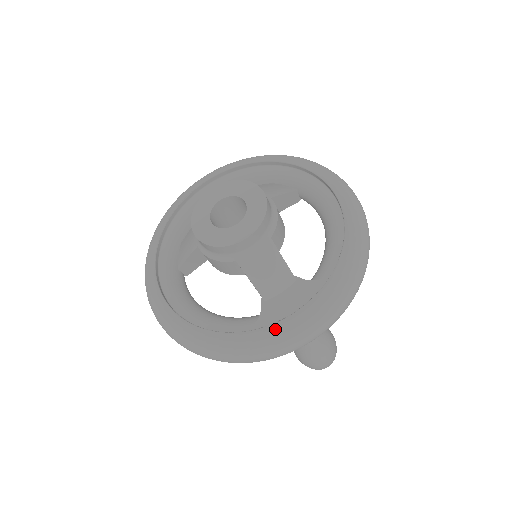
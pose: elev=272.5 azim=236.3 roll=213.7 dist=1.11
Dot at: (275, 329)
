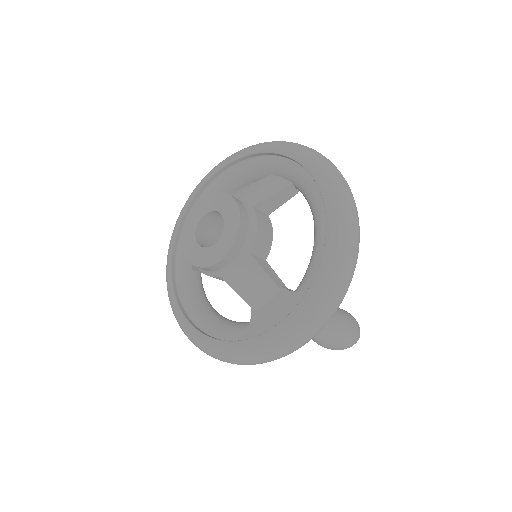
Dot at: (258, 342)
